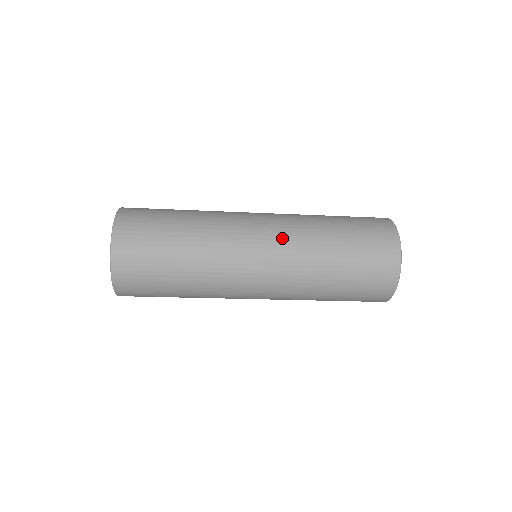
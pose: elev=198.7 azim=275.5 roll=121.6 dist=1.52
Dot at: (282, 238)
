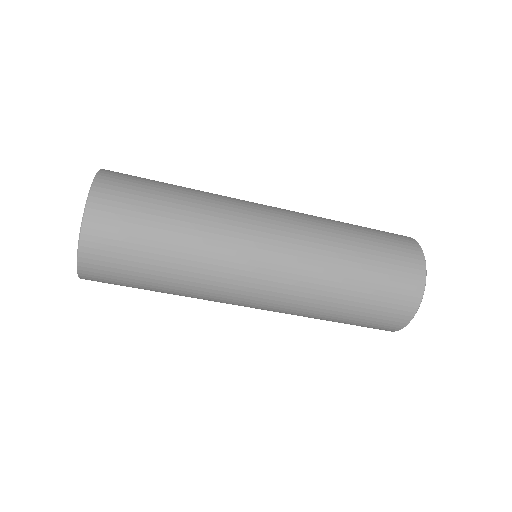
Dot at: occluded
